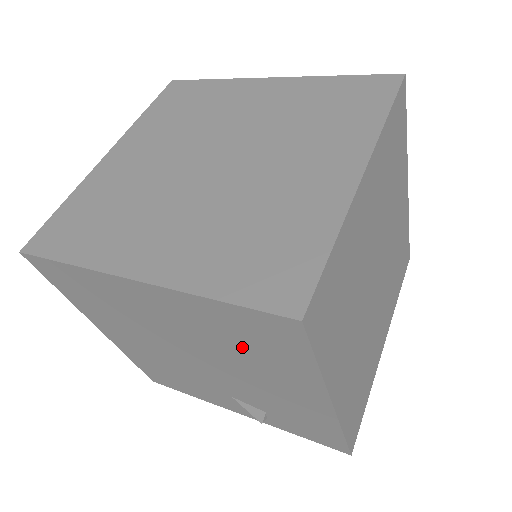
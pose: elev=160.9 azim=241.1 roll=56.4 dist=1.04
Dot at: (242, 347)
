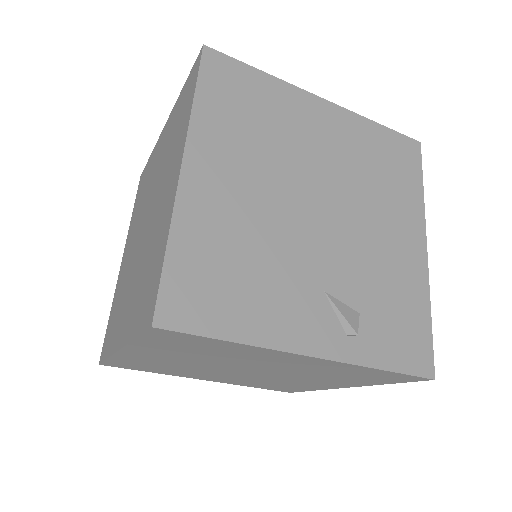
Dot at: (378, 173)
